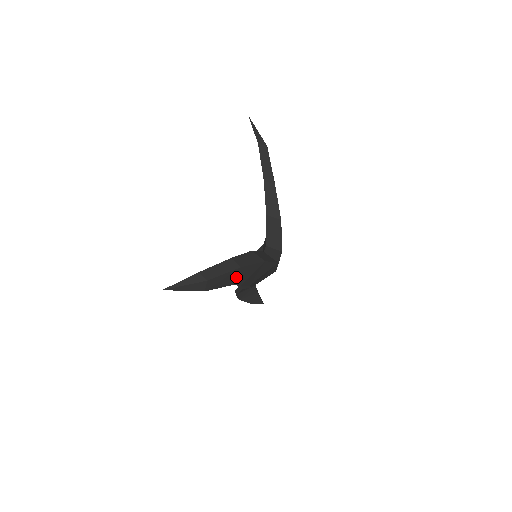
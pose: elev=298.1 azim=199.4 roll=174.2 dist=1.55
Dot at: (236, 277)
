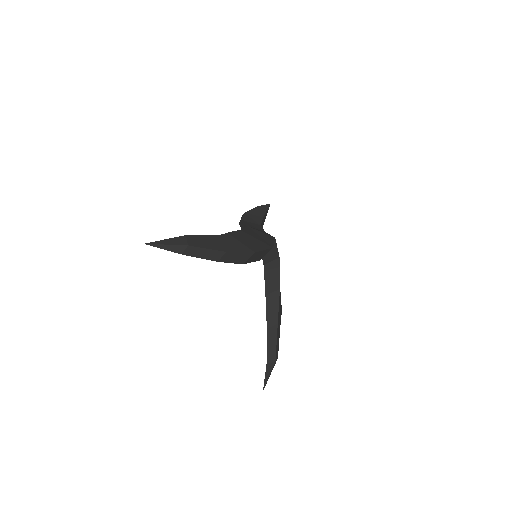
Dot at: (279, 323)
